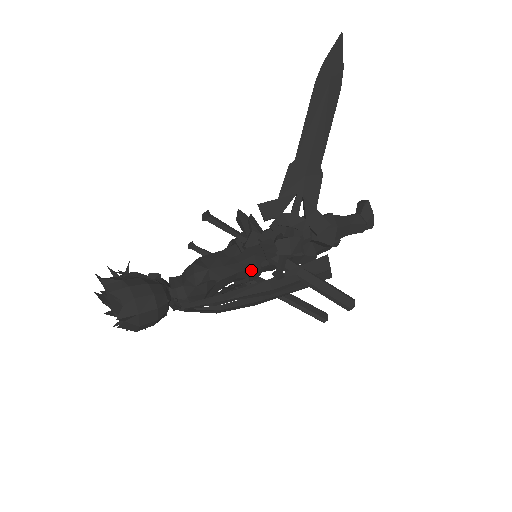
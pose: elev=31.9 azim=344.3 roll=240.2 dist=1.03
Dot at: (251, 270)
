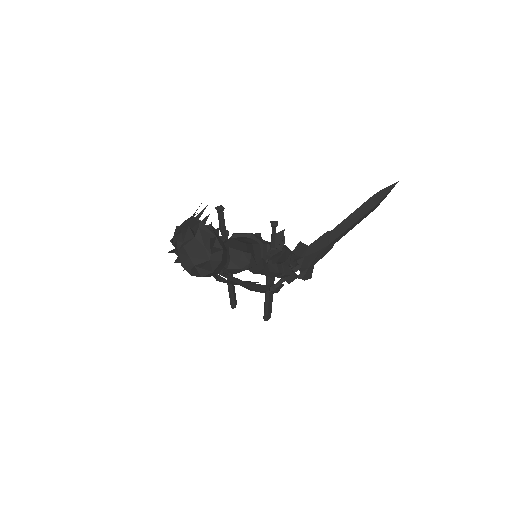
Dot at: occluded
